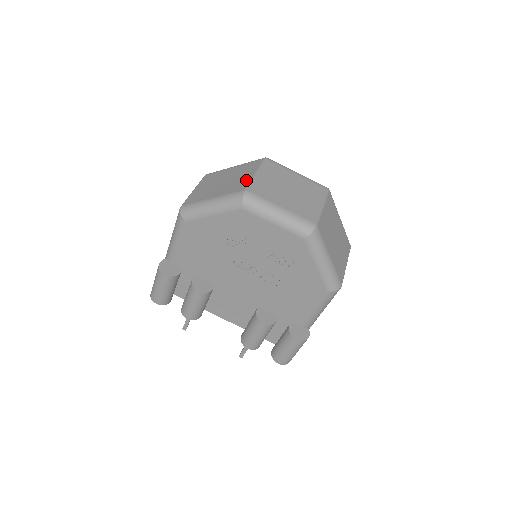
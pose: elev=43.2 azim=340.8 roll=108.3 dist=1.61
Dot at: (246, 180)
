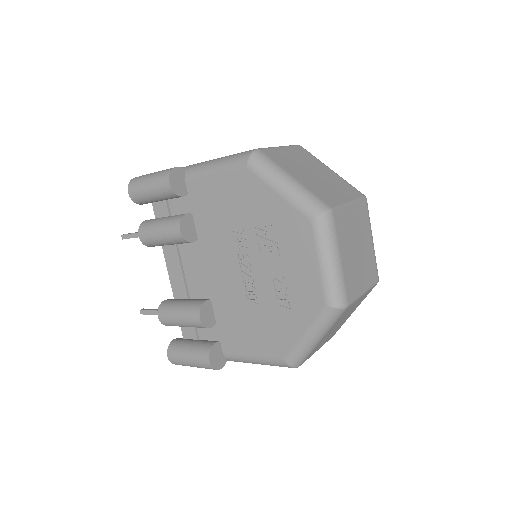
Dot at: (338, 199)
